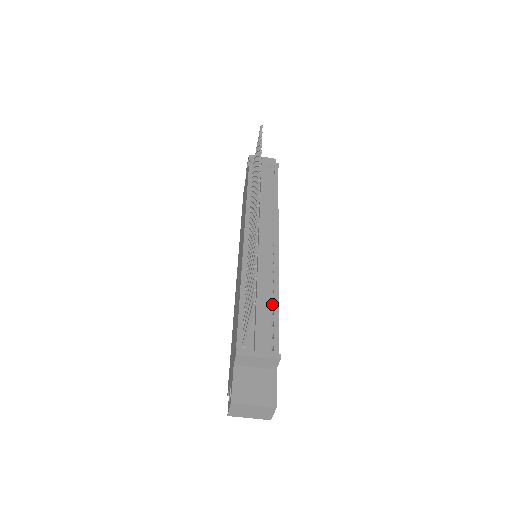
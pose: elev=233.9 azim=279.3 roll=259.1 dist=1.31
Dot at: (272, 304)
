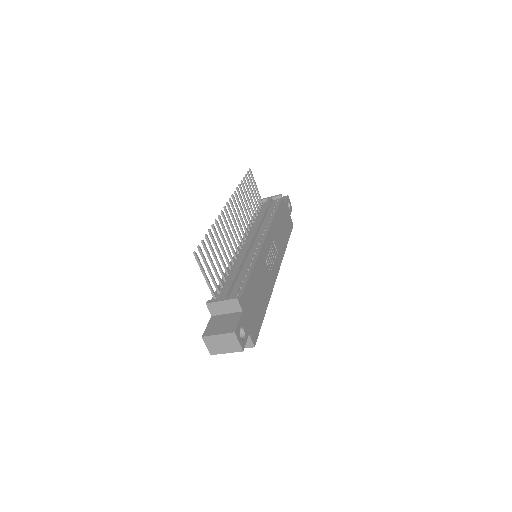
Dot at: (246, 272)
